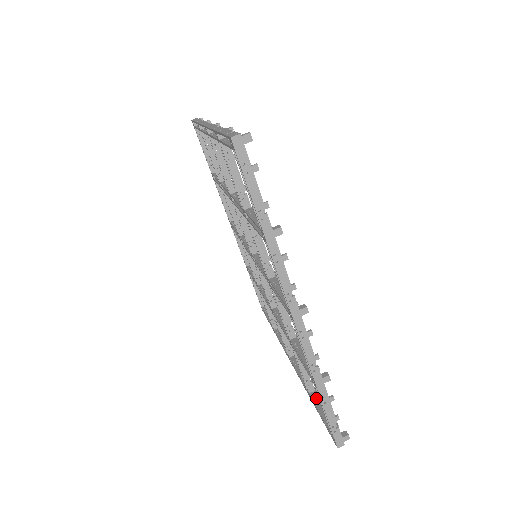
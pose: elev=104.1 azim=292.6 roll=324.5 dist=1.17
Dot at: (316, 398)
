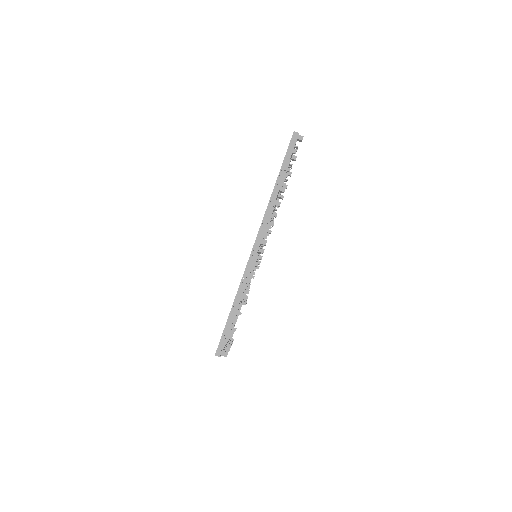
Dot at: occluded
